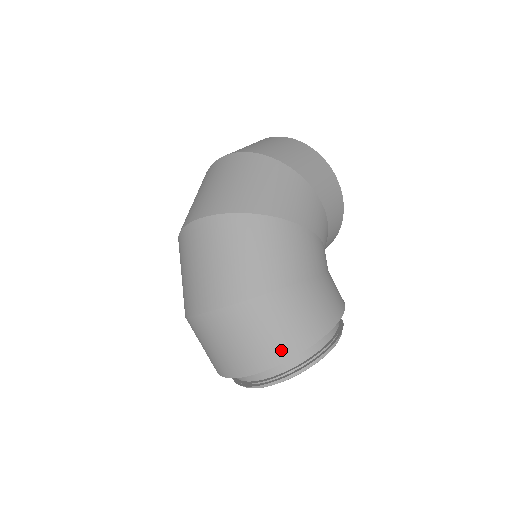
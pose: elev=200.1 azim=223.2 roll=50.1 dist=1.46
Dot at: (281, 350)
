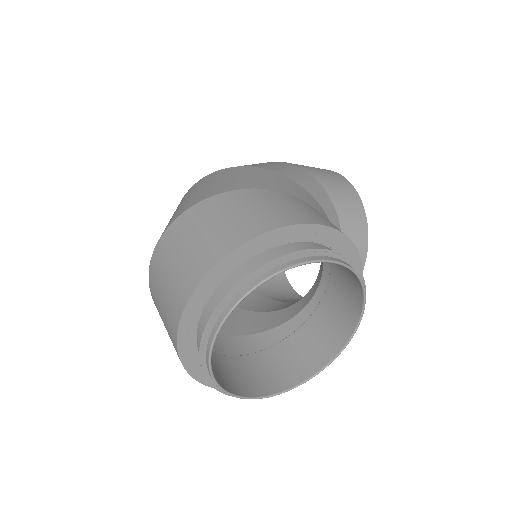
Dot at: (222, 244)
